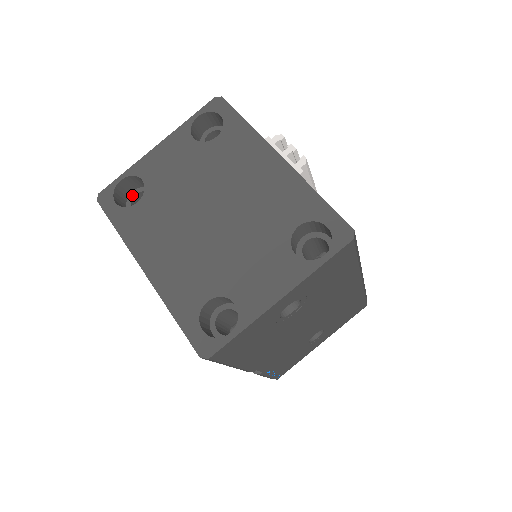
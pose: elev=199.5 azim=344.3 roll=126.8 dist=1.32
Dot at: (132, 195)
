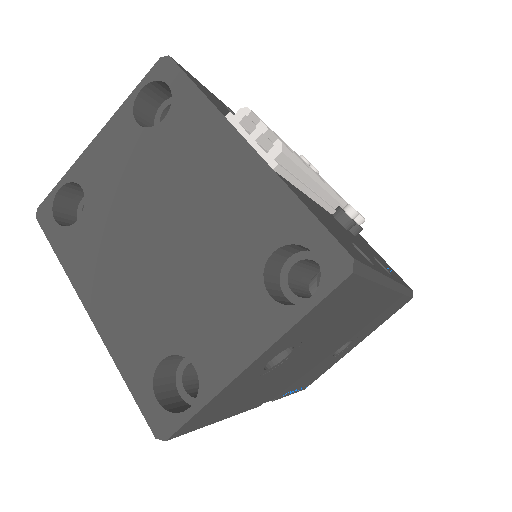
Dot at: (82, 203)
